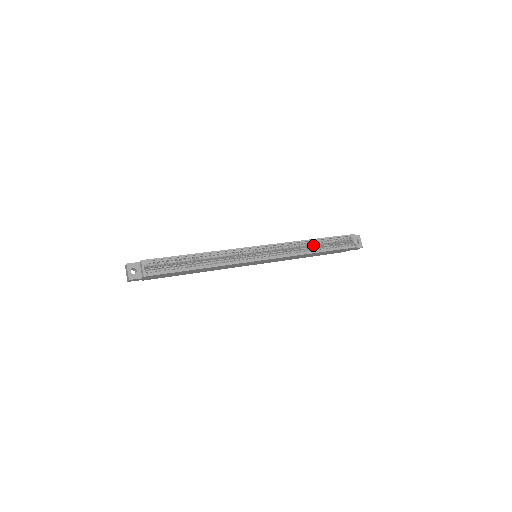
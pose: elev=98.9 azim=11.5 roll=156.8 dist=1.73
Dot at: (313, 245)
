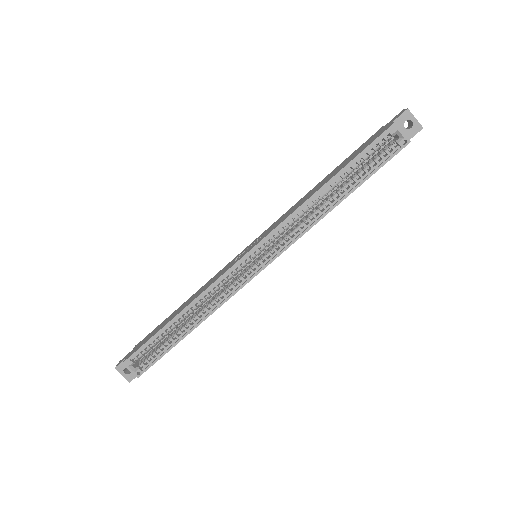
Dot at: (329, 191)
